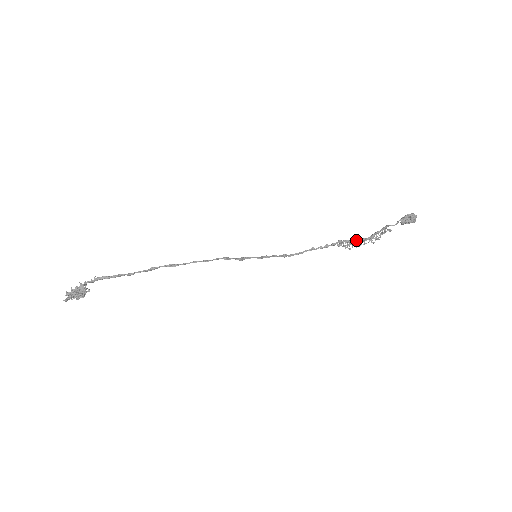
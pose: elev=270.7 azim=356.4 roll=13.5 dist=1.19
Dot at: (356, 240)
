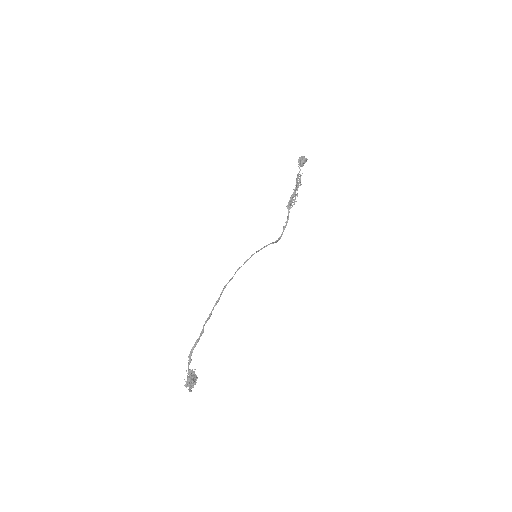
Dot at: (292, 195)
